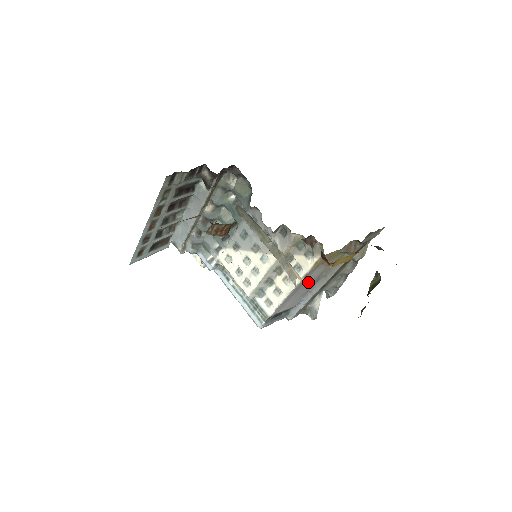
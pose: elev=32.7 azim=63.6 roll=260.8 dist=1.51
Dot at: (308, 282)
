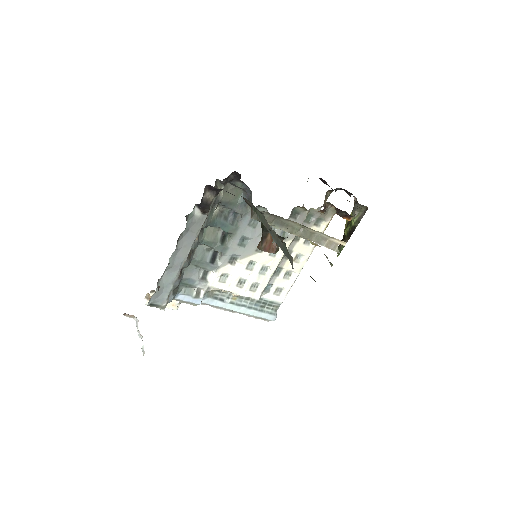
Dot at: occluded
